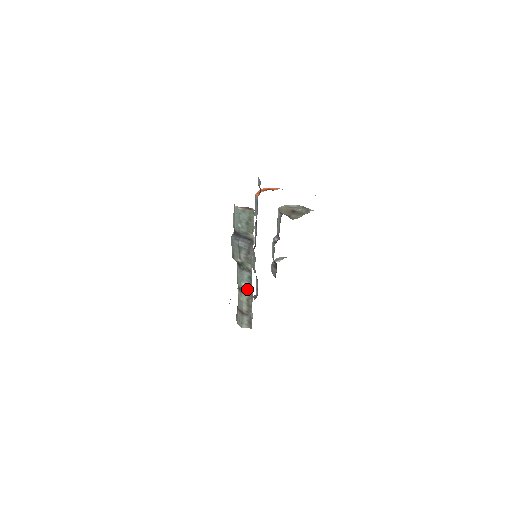
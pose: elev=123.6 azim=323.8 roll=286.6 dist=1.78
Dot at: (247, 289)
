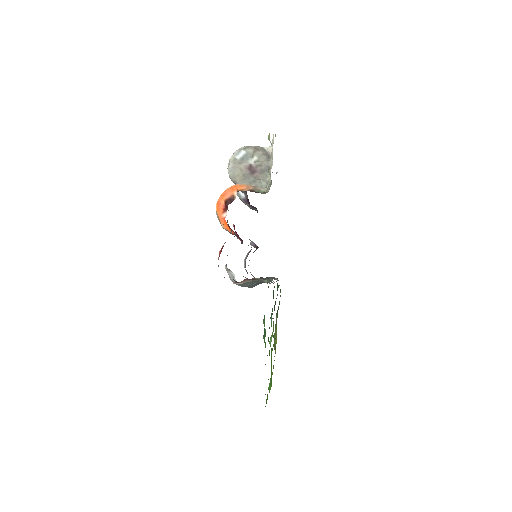
Dot at: occluded
